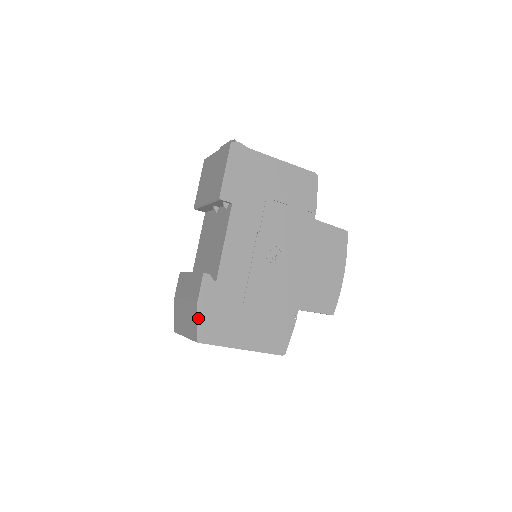
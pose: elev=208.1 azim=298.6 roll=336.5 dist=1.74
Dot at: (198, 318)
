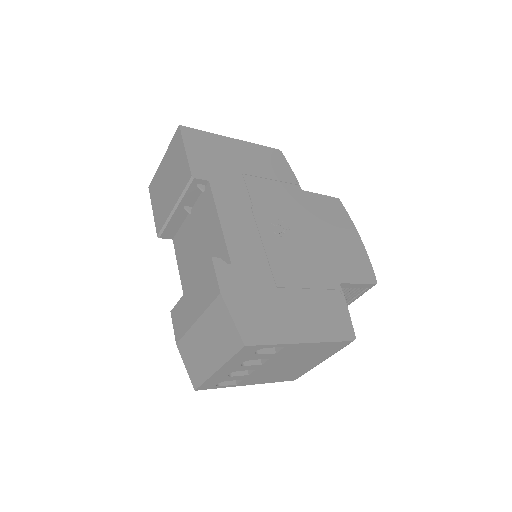
Dot at: (231, 313)
